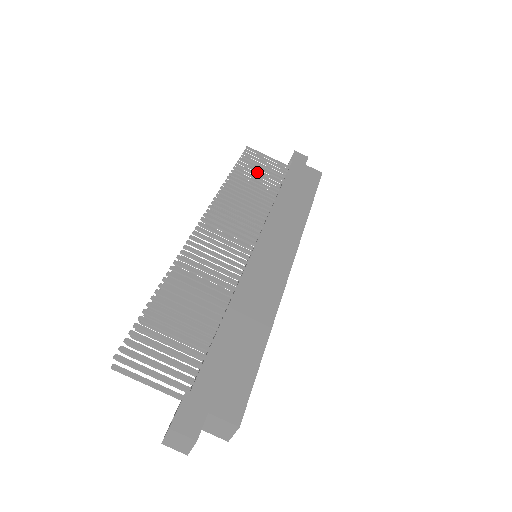
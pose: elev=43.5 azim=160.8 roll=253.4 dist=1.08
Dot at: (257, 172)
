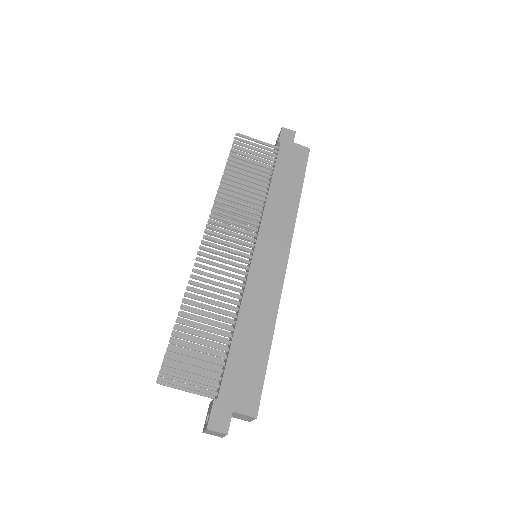
Dot at: (249, 162)
